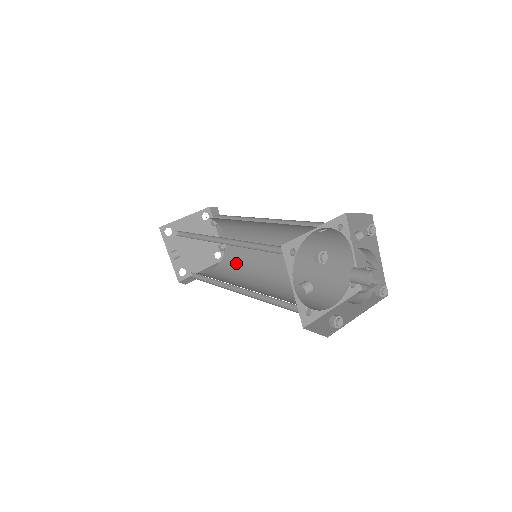
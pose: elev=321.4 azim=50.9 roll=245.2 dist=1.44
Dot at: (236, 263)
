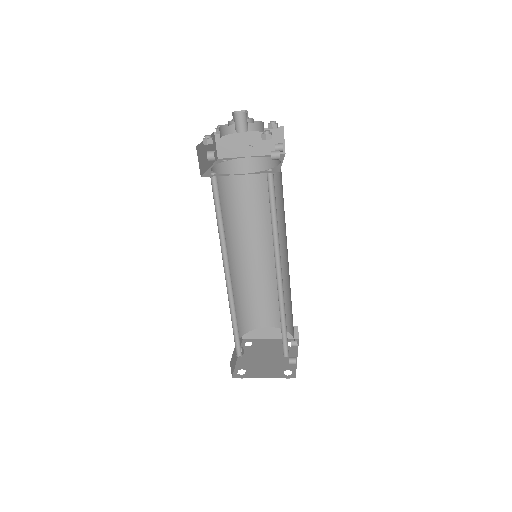
Dot at: occluded
